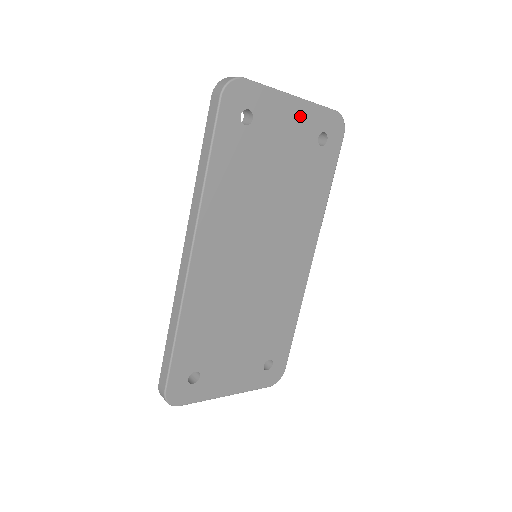
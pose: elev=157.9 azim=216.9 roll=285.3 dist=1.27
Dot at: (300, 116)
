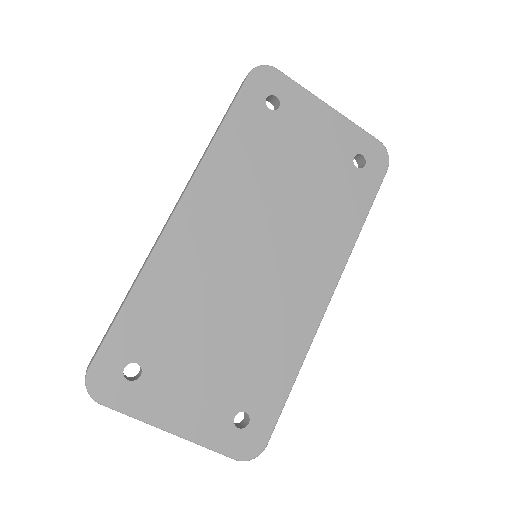
Dot at: (334, 127)
